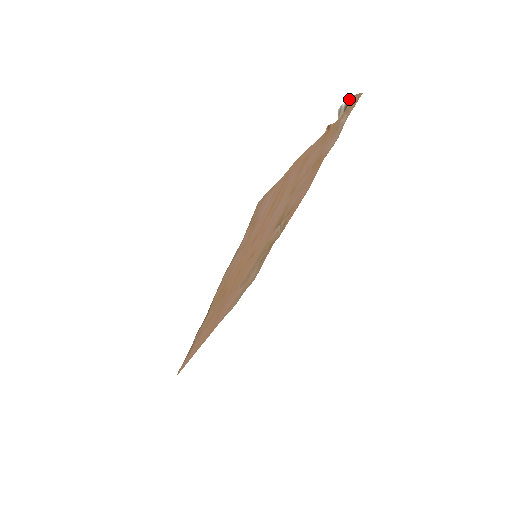
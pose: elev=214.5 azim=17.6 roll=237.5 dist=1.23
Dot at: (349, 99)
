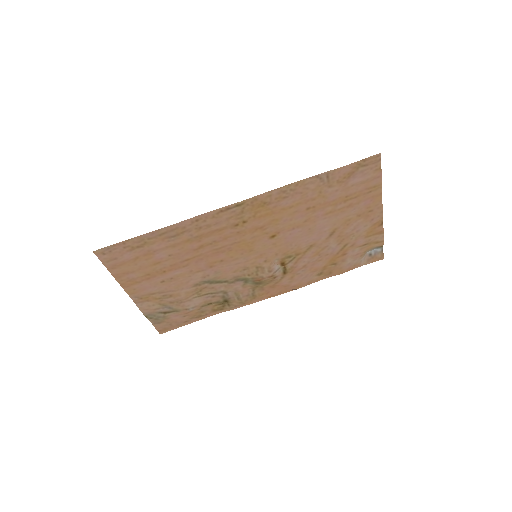
Dot at: (382, 247)
